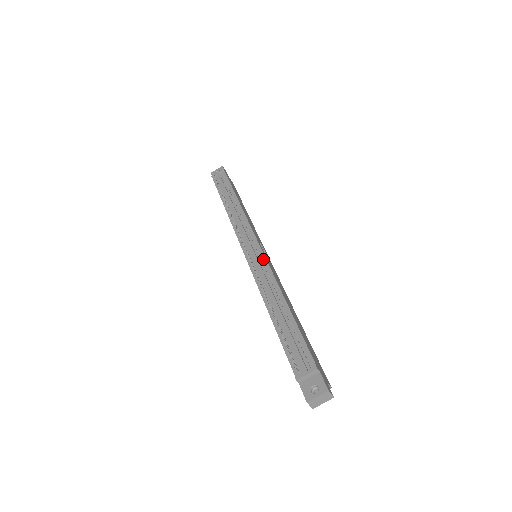
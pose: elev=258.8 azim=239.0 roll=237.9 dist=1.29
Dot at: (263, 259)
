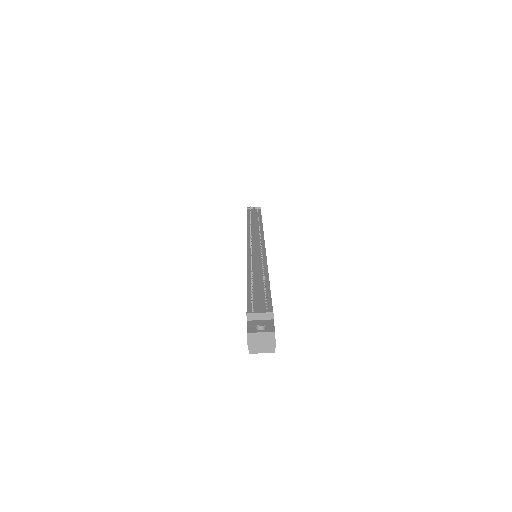
Dot at: (263, 251)
